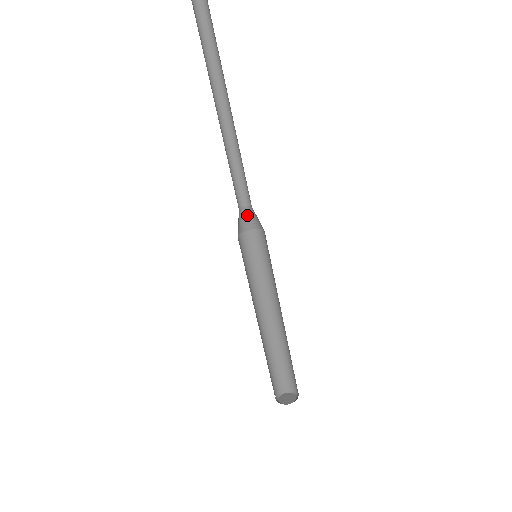
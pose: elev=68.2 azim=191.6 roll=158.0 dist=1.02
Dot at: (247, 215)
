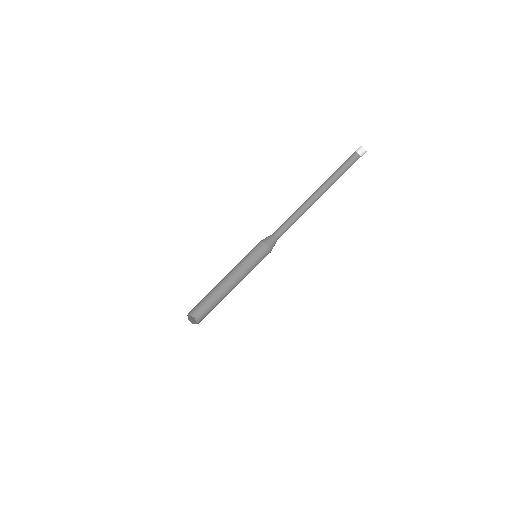
Dot at: (274, 241)
